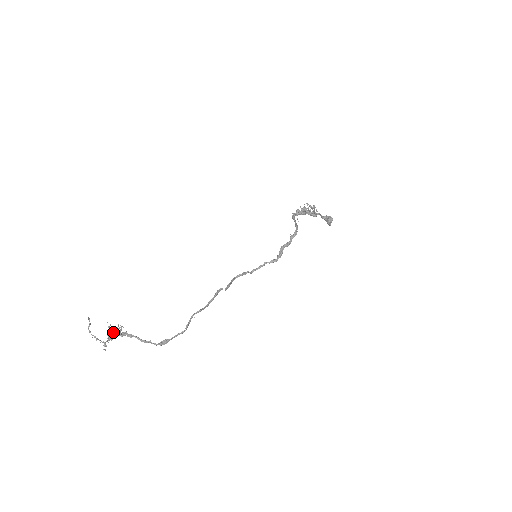
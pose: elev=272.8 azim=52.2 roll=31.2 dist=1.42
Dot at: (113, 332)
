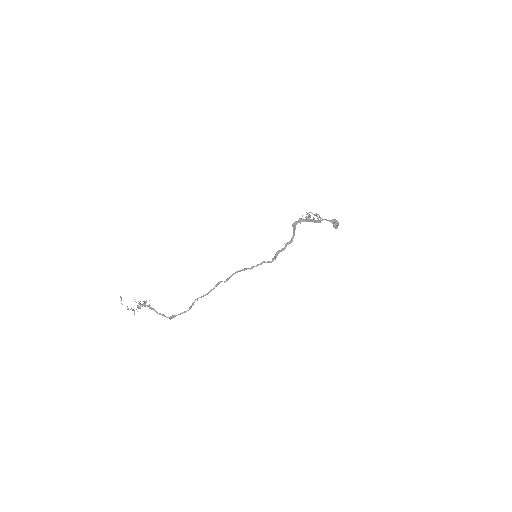
Dot at: (141, 304)
